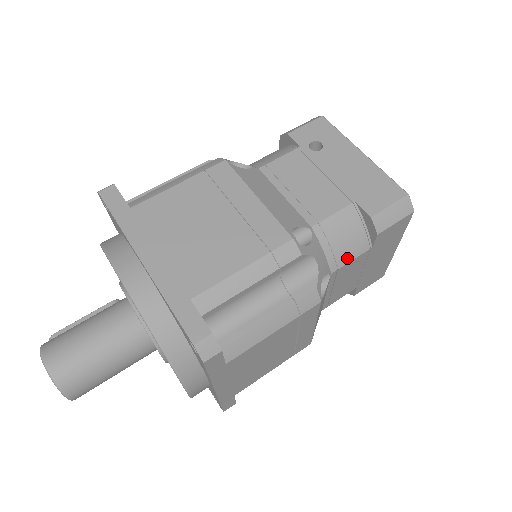
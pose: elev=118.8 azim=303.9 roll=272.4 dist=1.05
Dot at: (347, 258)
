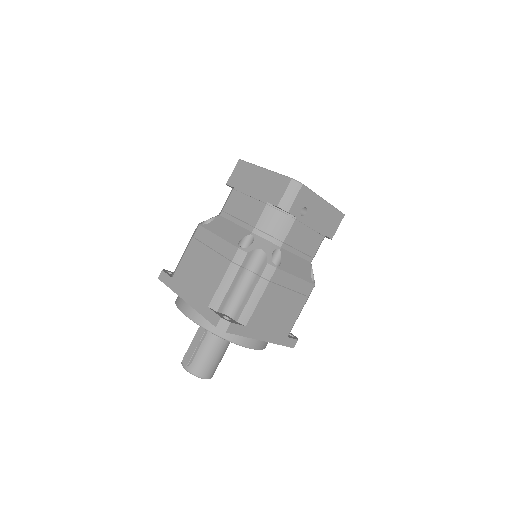
Dot at: occluded
